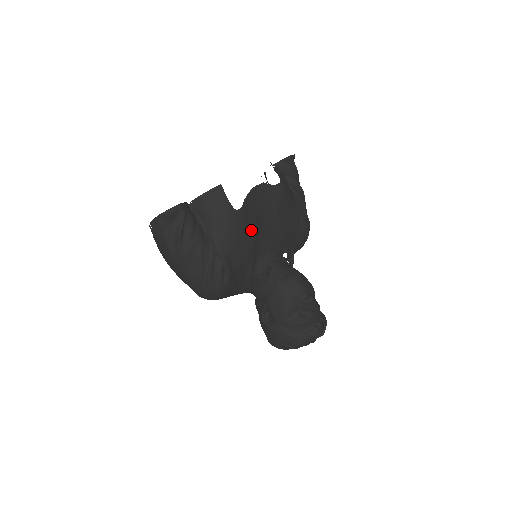
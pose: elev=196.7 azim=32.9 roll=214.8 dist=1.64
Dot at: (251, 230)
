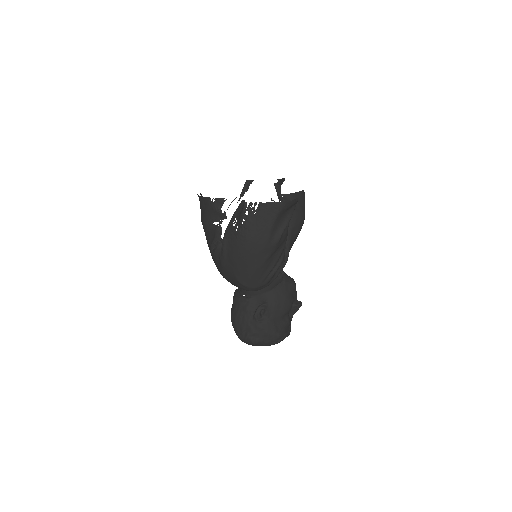
Dot at: occluded
